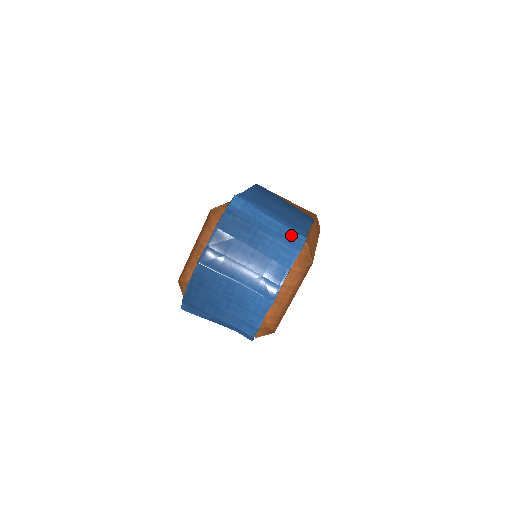
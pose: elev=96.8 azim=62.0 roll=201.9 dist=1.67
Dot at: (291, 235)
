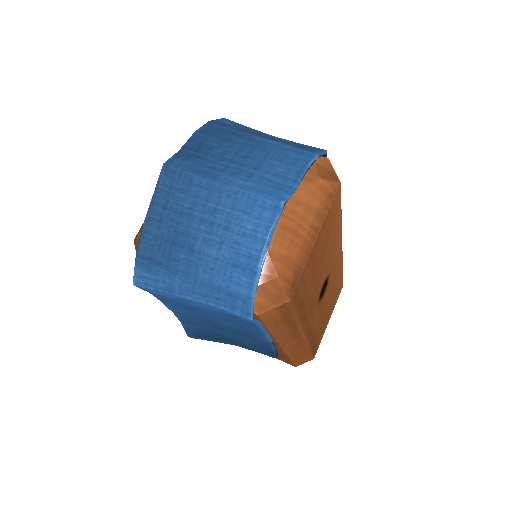
Dot at: (304, 146)
